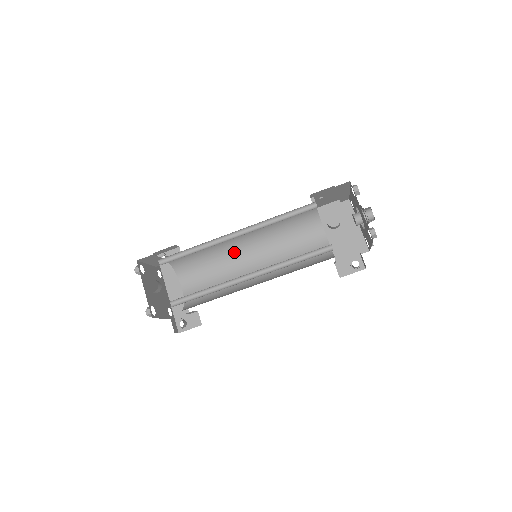
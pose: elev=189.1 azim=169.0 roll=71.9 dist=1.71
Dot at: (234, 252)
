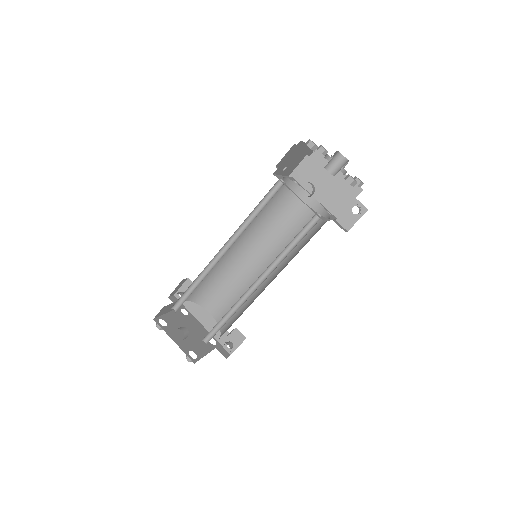
Dot at: (237, 259)
